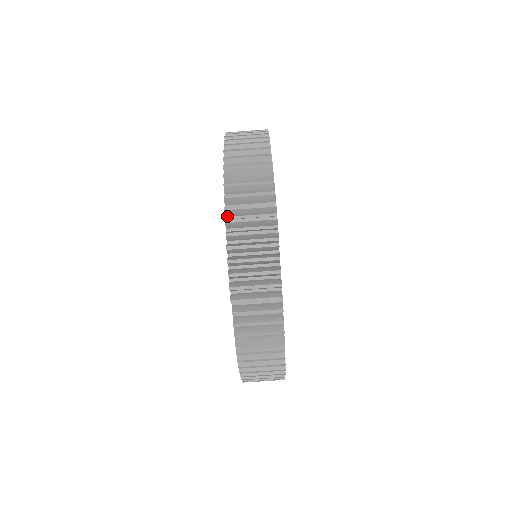
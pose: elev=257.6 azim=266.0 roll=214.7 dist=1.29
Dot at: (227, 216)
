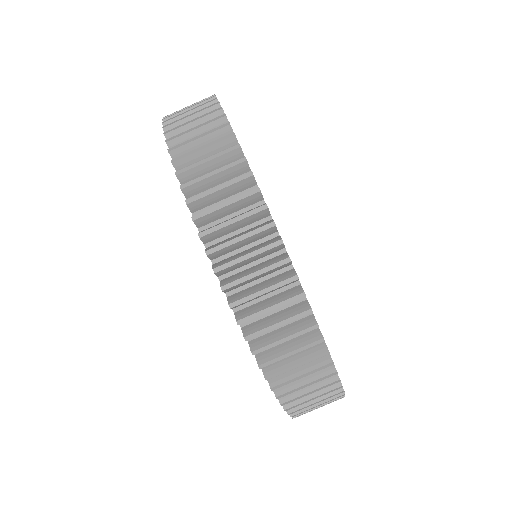
Dot at: occluded
